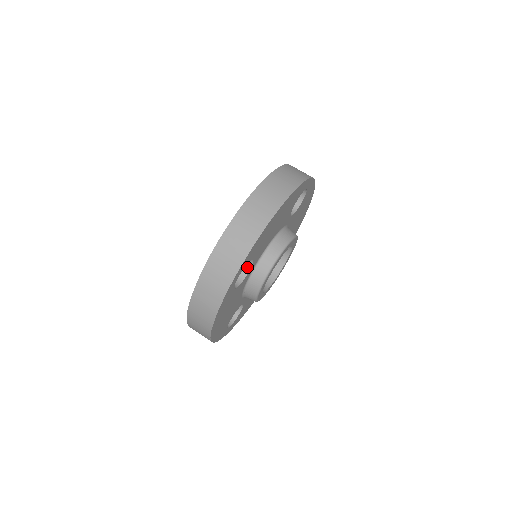
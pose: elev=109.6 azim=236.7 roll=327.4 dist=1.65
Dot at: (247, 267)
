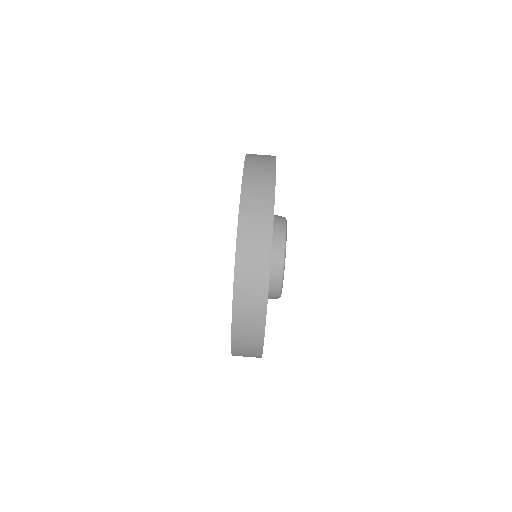
Dot at: occluded
